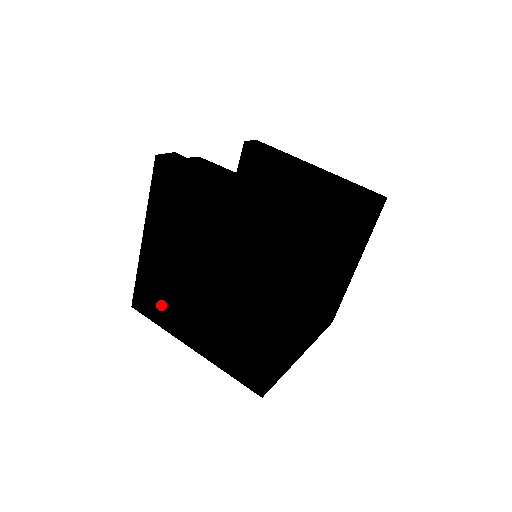
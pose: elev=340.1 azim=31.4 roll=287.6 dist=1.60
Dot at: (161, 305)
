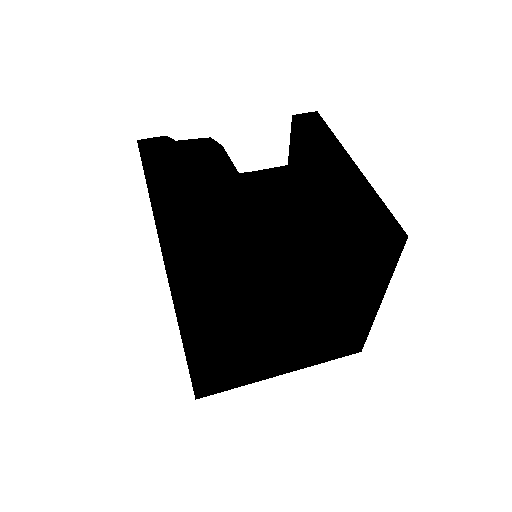
Dot at: occluded
